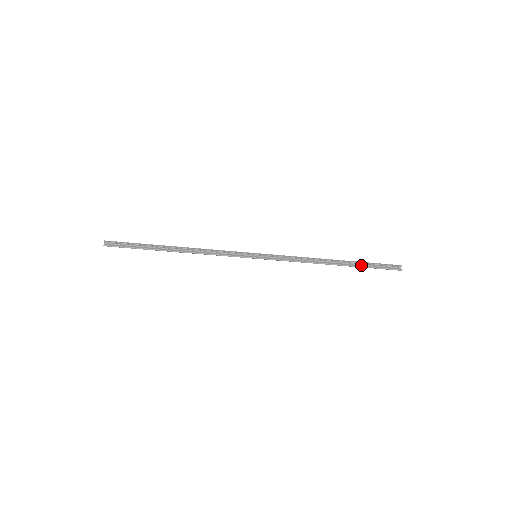
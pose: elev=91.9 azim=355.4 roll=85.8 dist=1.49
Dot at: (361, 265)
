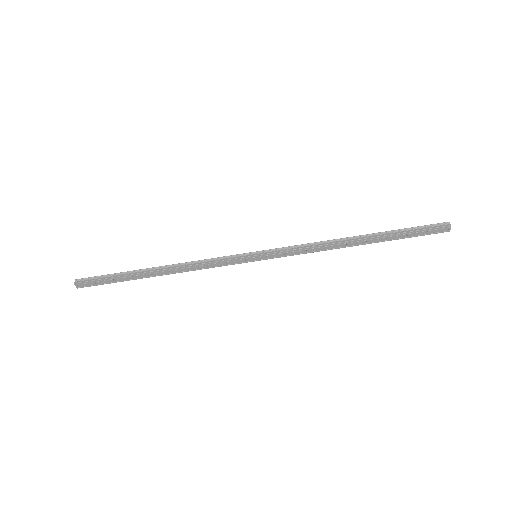
Dot at: (394, 233)
